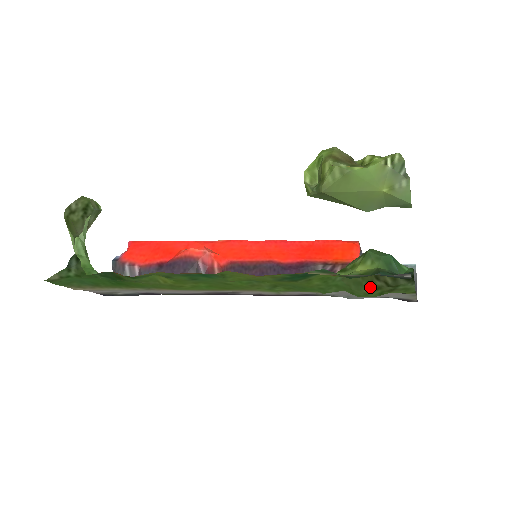
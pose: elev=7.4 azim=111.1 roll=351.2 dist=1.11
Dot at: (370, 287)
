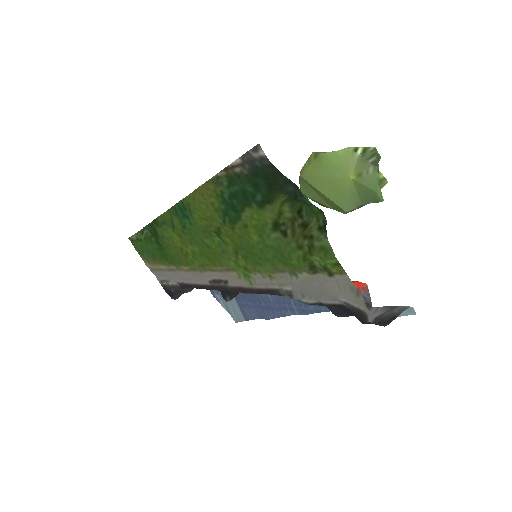
Dot at: (294, 245)
